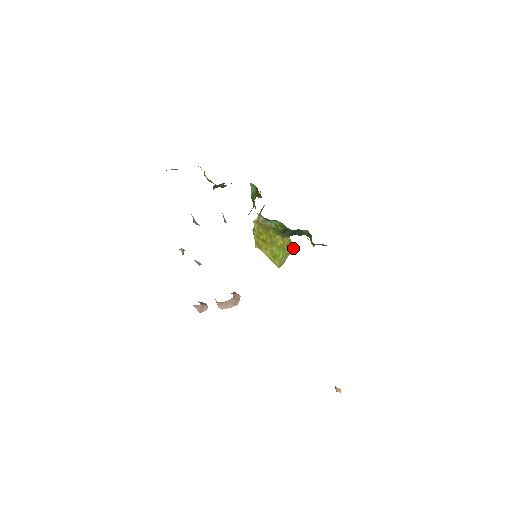
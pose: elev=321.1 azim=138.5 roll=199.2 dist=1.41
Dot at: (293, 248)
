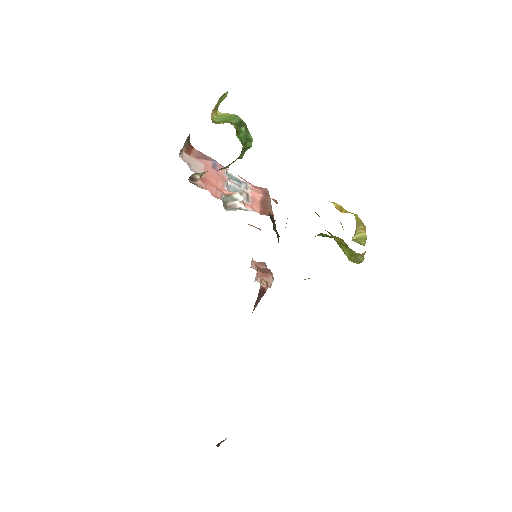
Dot at: occluded
